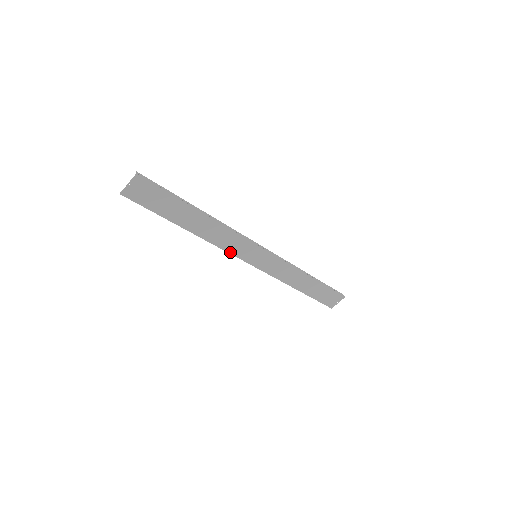
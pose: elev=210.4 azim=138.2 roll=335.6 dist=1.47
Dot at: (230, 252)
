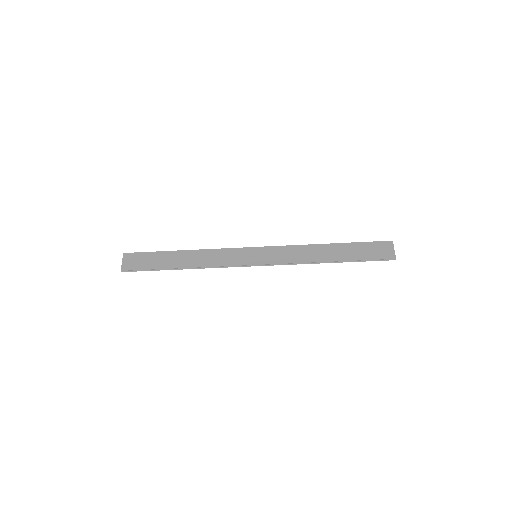
Dot at: (231, 265)
